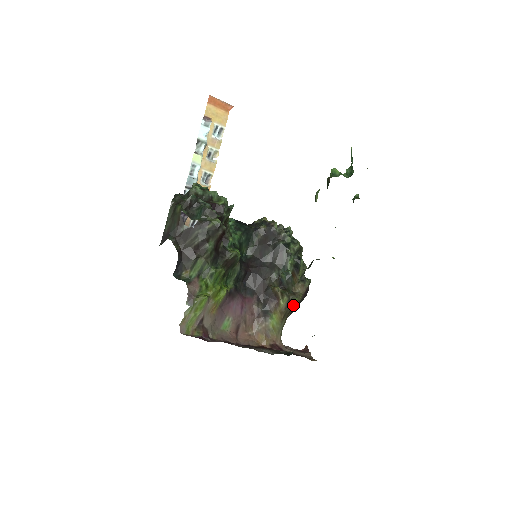
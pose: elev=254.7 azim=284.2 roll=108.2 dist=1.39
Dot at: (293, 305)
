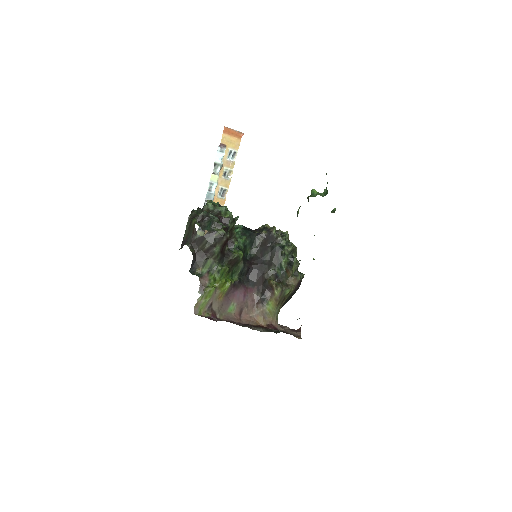
Dot at: (287, 294)
